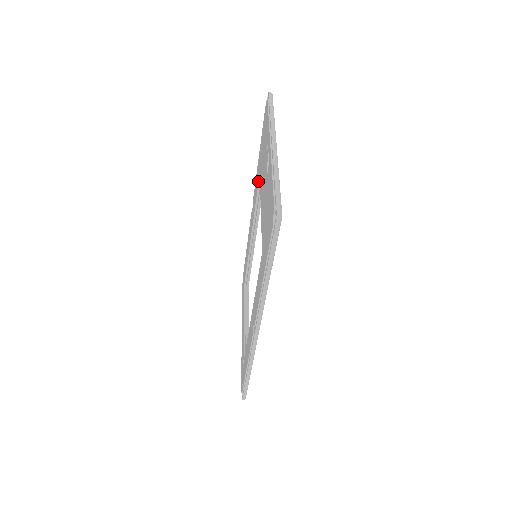
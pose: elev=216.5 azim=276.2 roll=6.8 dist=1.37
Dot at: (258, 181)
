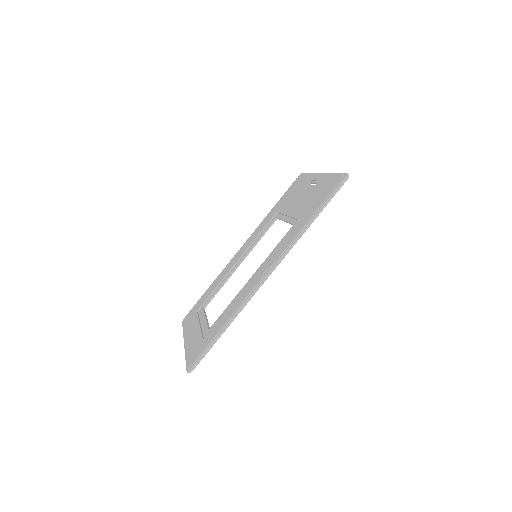
Dot at: (271, 217)
